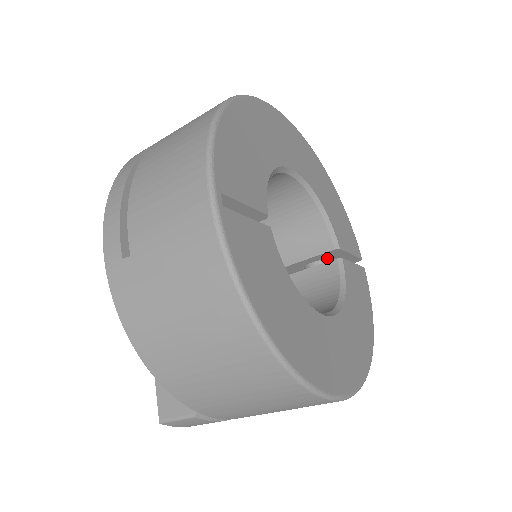
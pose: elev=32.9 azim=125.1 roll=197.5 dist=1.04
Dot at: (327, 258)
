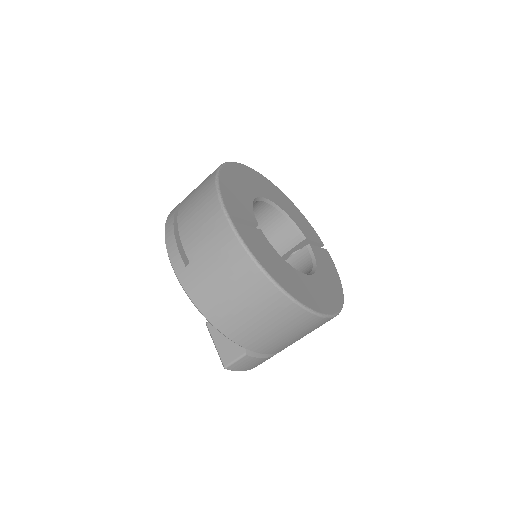
Dot at: (301, 248)
